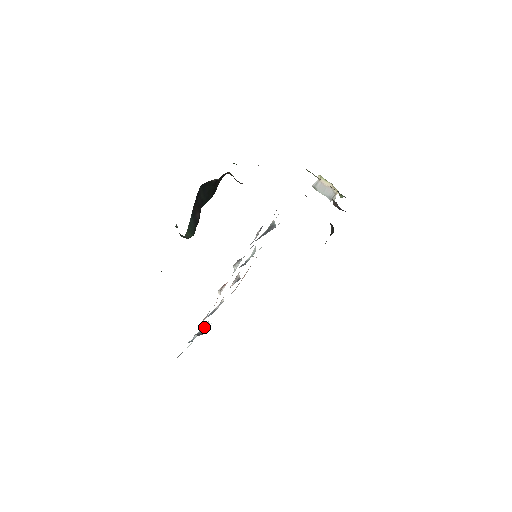
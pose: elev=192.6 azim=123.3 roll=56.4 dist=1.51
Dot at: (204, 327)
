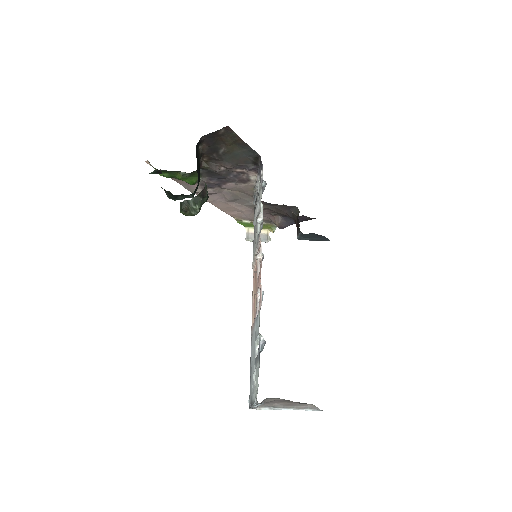
Dot at: (256, 356)
